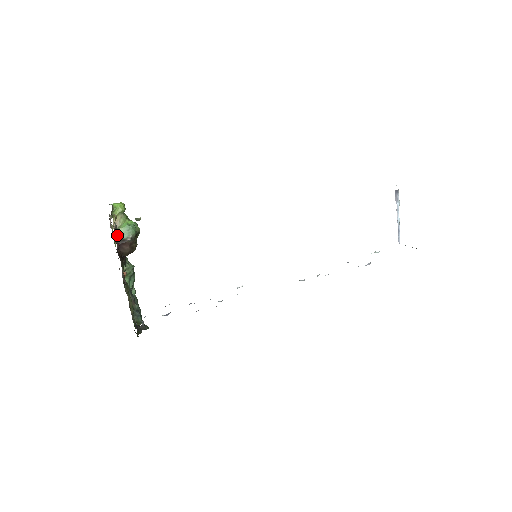
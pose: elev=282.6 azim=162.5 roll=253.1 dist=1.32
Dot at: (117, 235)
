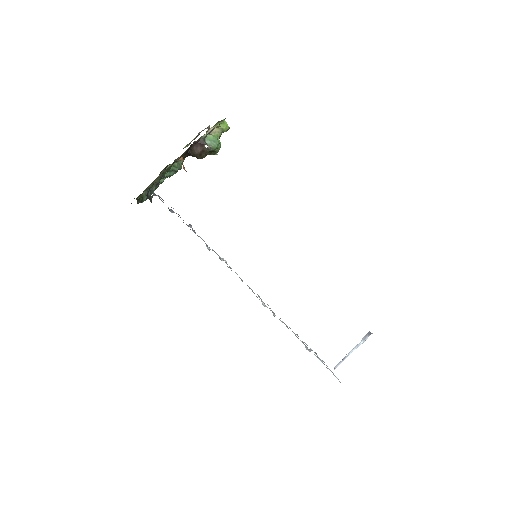
Dot at: (205, 135)
